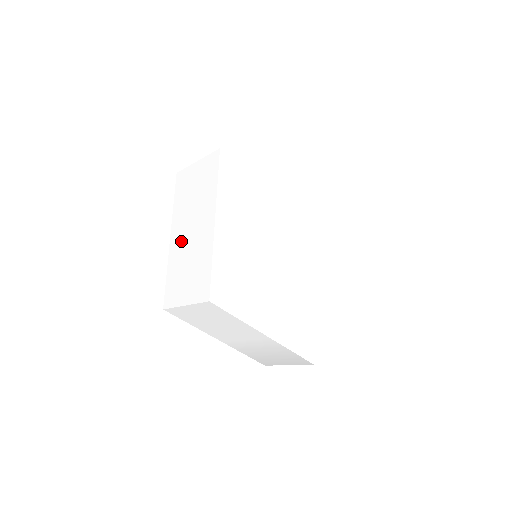
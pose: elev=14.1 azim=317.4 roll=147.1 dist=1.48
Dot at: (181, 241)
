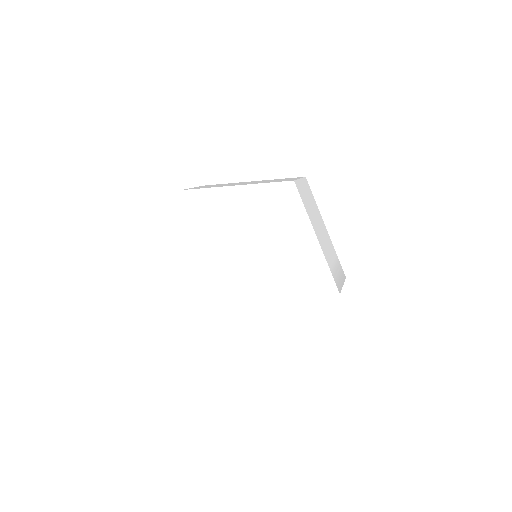
Dot at: occluded
